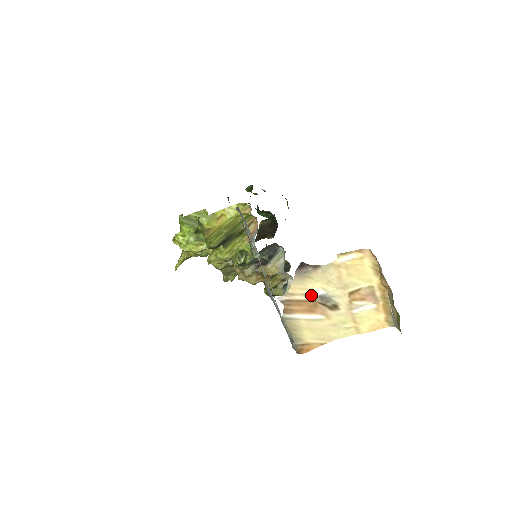
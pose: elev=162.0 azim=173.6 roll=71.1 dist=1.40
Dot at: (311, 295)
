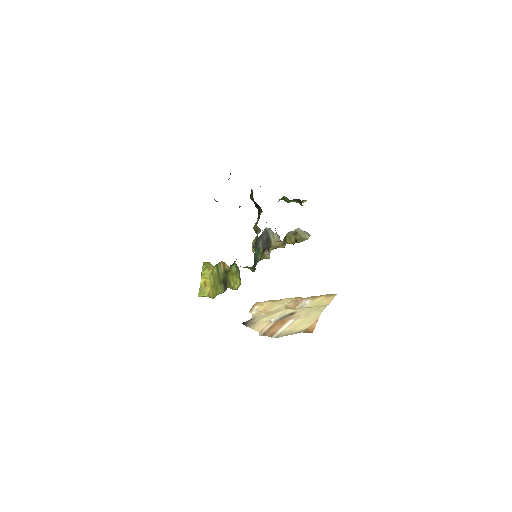
Dot at: (271, 322)
